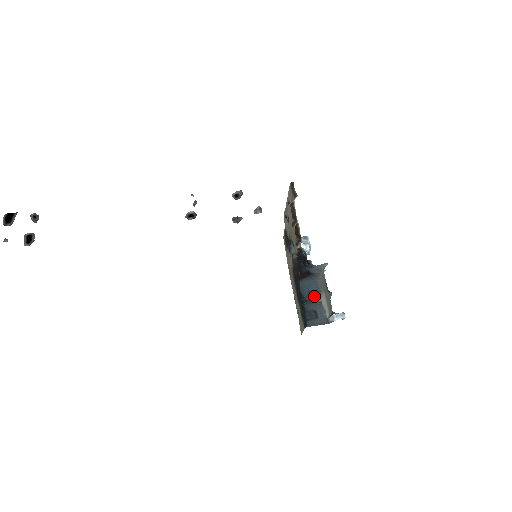
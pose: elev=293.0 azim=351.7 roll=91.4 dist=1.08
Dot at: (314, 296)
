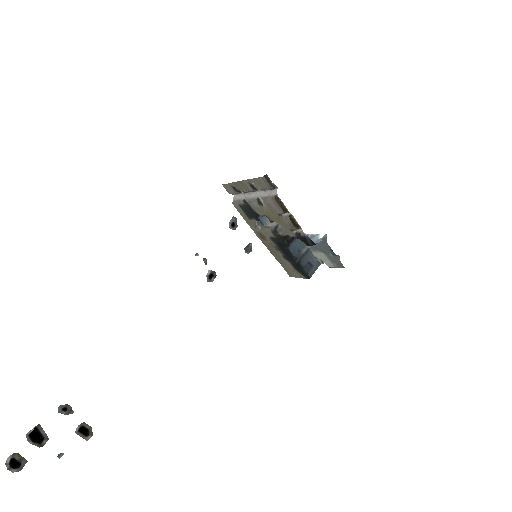
Dot at: (301, 251)
